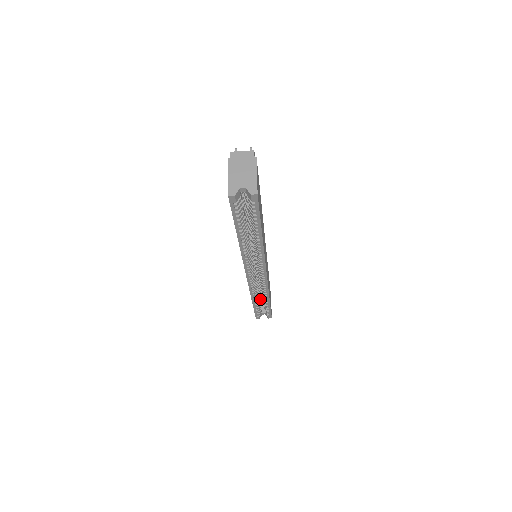
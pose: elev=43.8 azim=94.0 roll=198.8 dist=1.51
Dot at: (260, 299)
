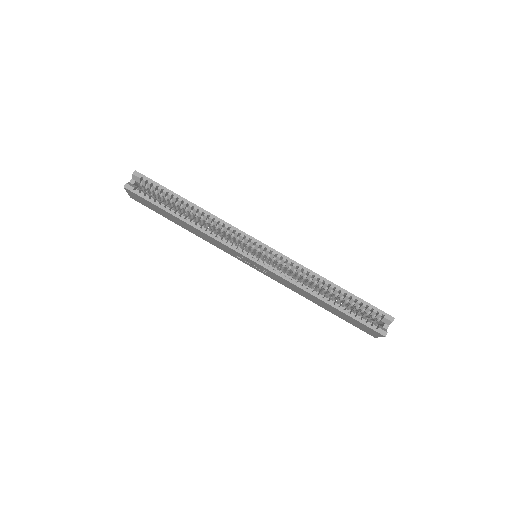
Dot at: occluded
